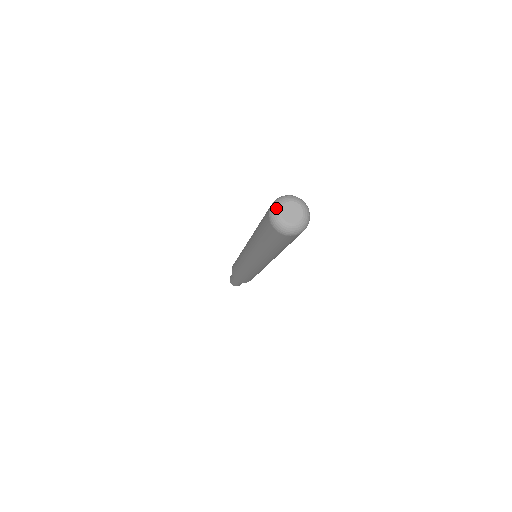
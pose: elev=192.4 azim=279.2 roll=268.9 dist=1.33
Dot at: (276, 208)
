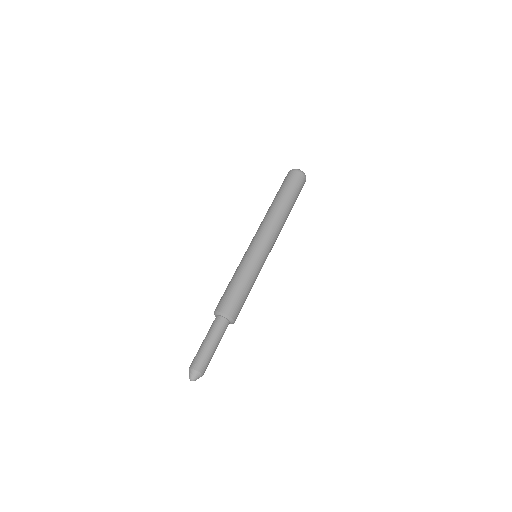
Dot at: occluded
